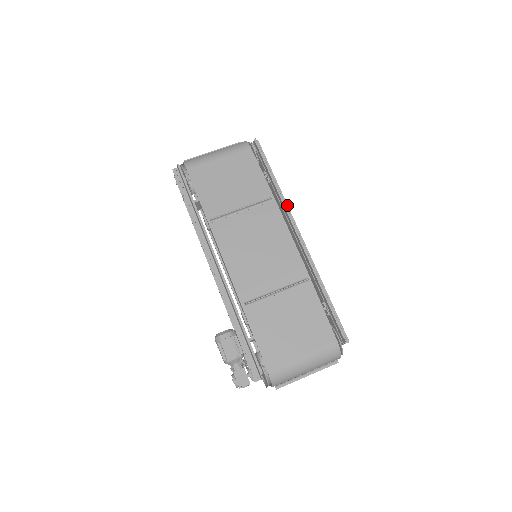
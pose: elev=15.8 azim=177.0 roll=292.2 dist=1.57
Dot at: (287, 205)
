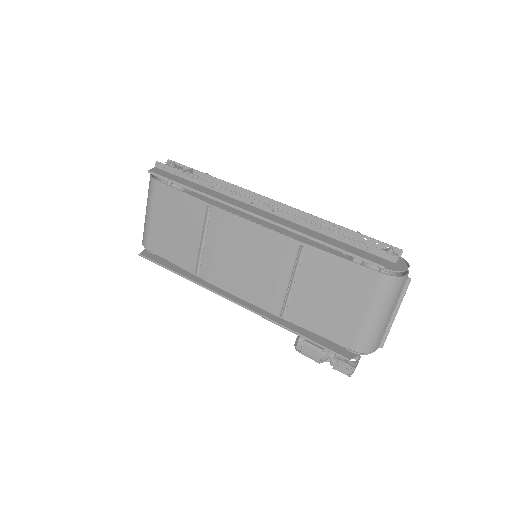
Dot at: (228, 190)
